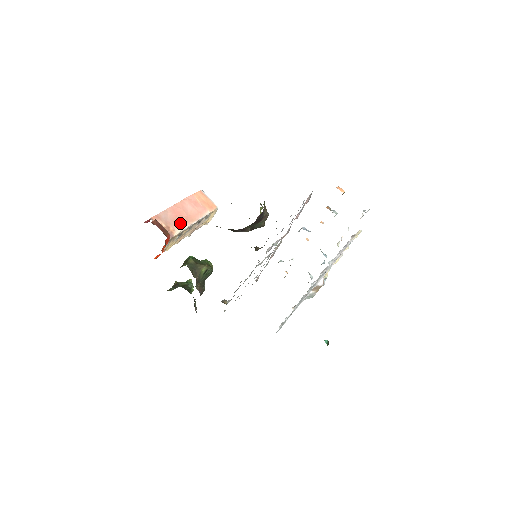
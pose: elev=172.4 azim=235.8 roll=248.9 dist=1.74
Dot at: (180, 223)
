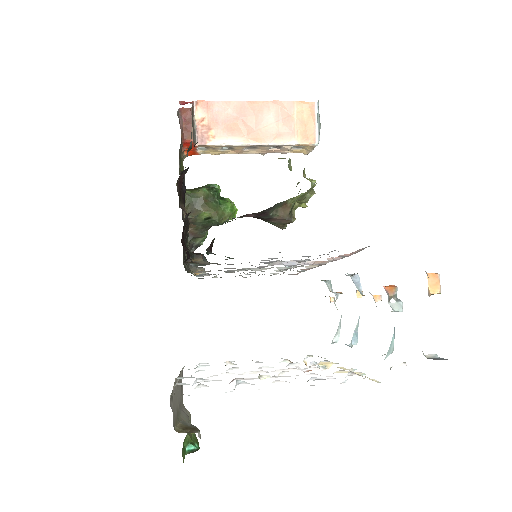
Dot at: (233, 132)
